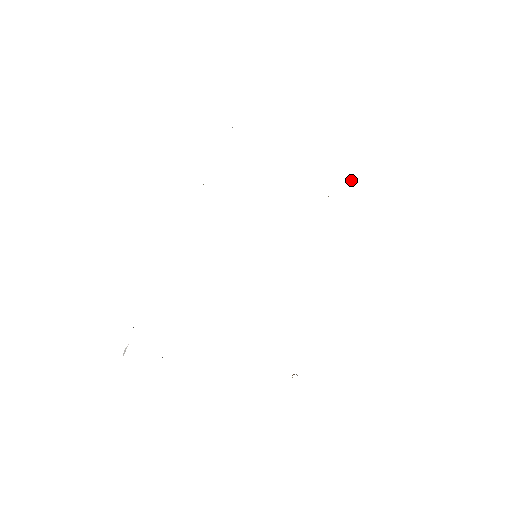
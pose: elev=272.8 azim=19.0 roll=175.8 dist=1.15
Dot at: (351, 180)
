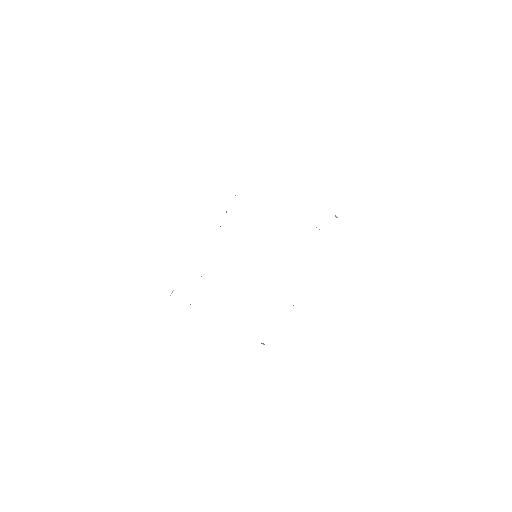
Dot at: (336, 216)
